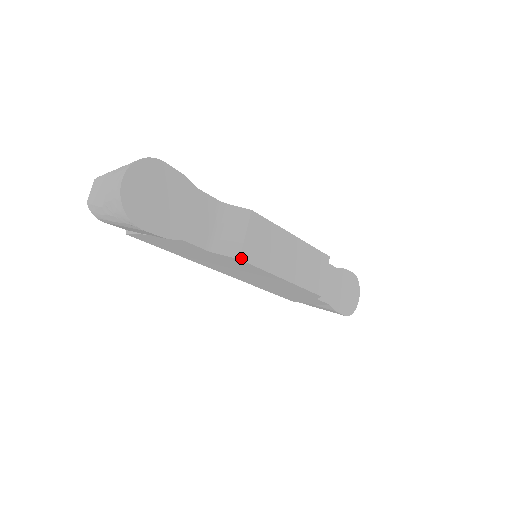
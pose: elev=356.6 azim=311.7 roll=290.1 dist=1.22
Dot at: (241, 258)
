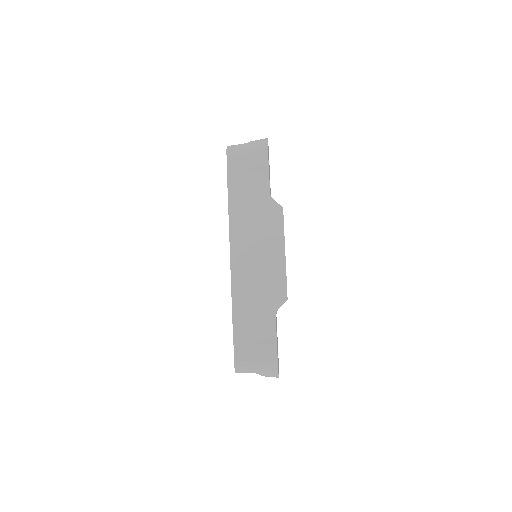
Dot at: occluded
